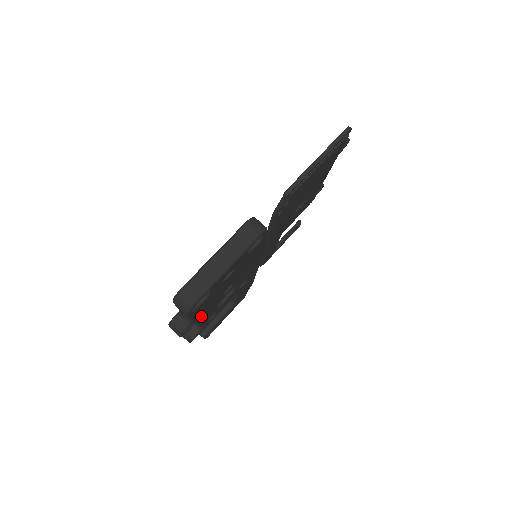
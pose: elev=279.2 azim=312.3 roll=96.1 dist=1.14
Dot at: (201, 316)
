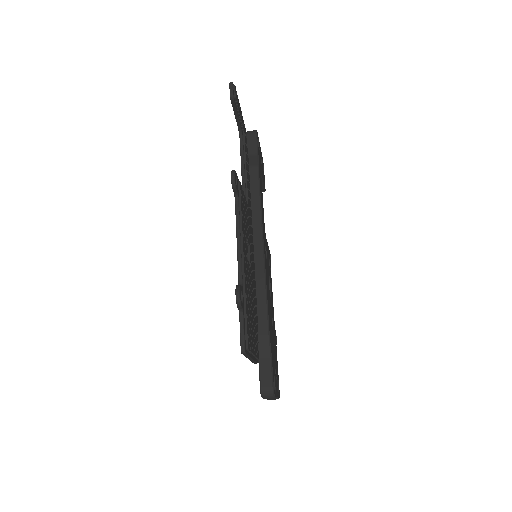
Dot at: (274, 330)
